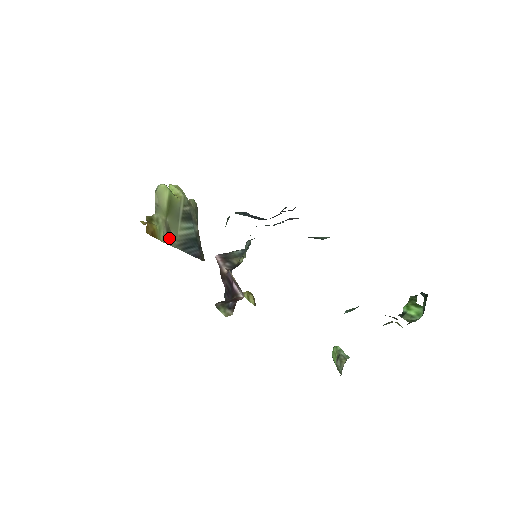
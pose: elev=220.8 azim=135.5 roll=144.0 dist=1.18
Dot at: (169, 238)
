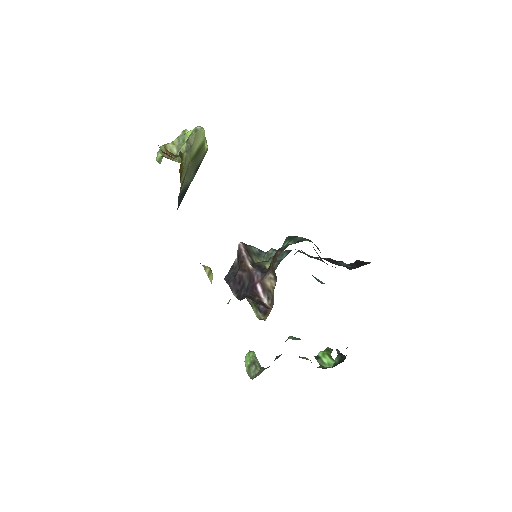
Dot at: occluded
